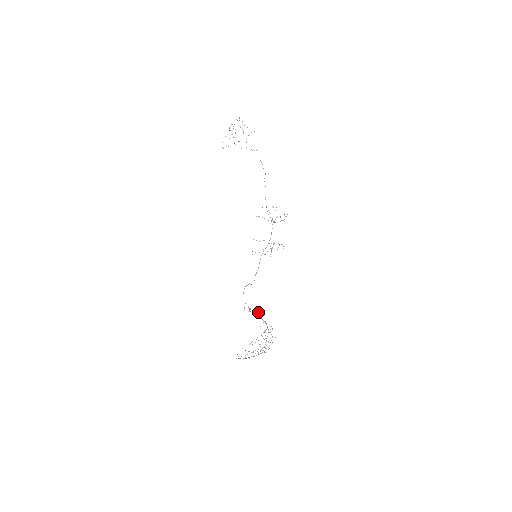
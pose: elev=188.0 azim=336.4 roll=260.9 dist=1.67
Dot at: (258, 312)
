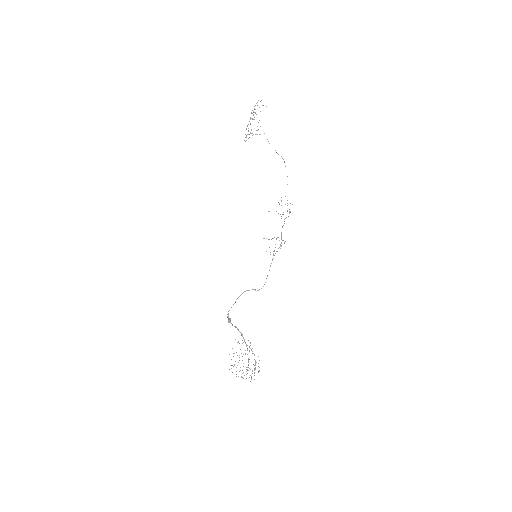
Dot at: (229, 319)
